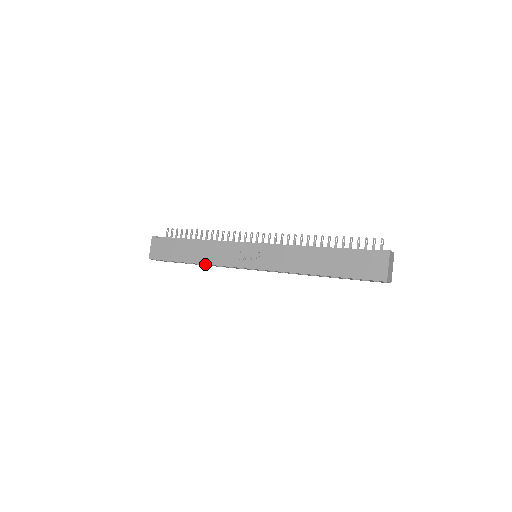
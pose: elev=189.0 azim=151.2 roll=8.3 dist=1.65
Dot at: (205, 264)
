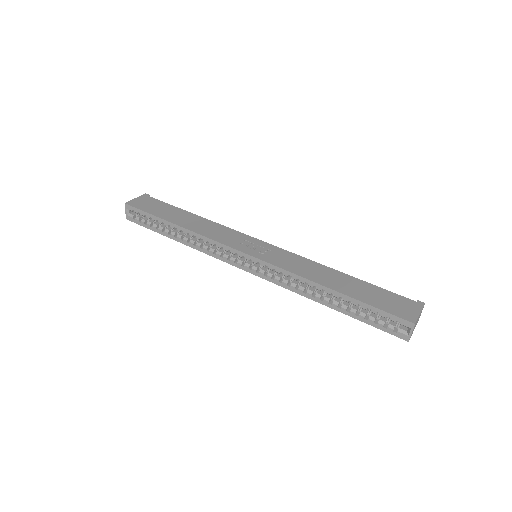
Dot at: (194, 231)
